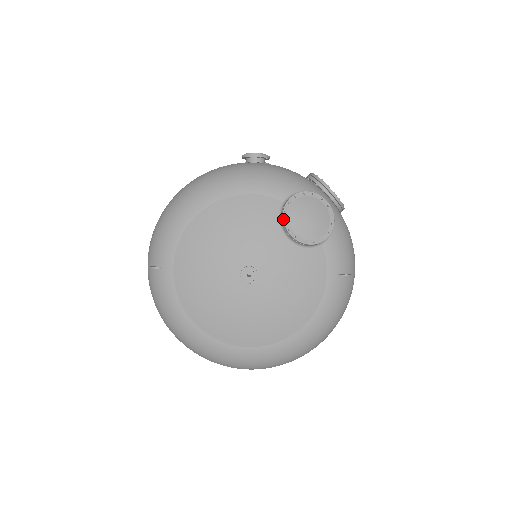
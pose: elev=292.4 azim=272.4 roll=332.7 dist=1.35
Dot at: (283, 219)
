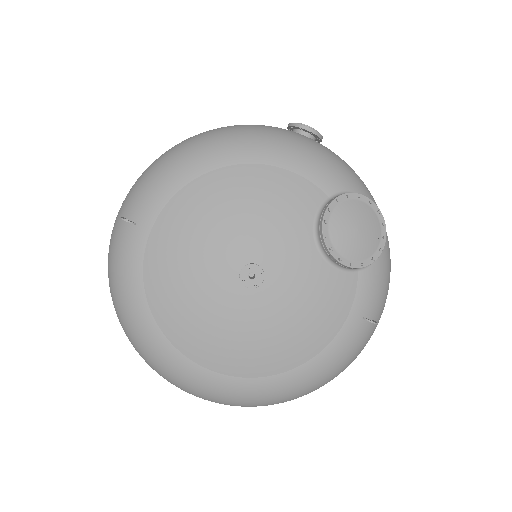
Dot at: (323, 219)
